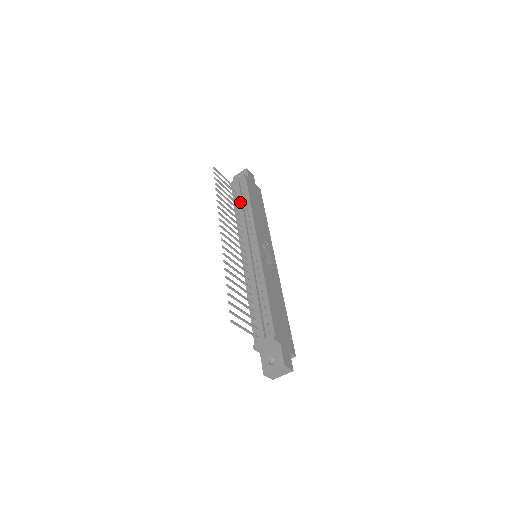
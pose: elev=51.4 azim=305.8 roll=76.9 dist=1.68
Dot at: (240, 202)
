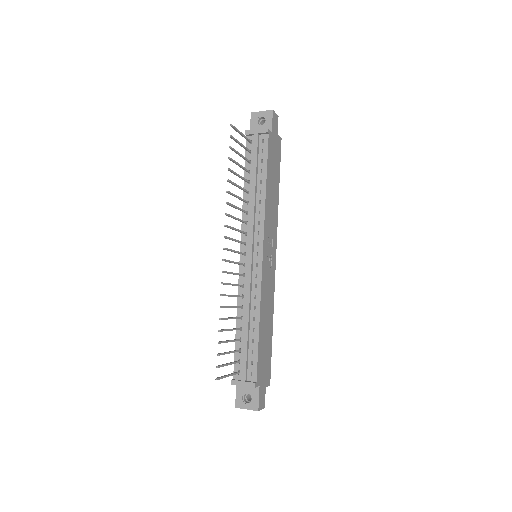
Dot at: (253, 175)
